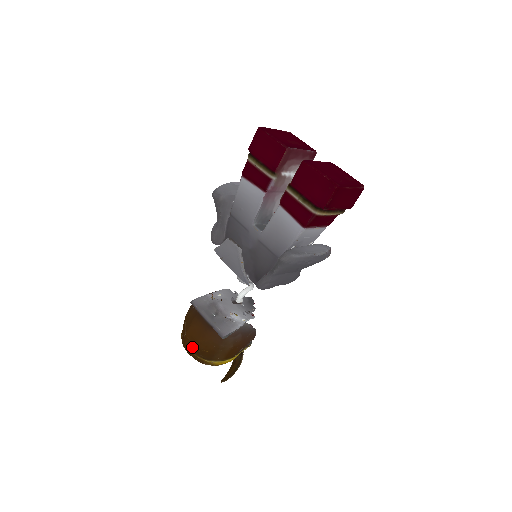
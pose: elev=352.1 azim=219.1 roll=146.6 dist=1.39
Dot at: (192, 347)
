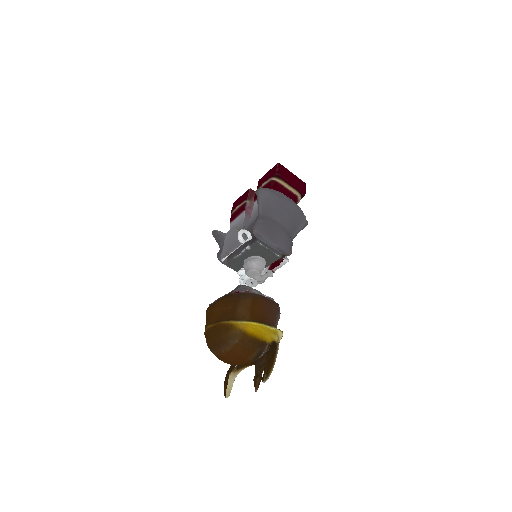
Dot at: (214, 317)
